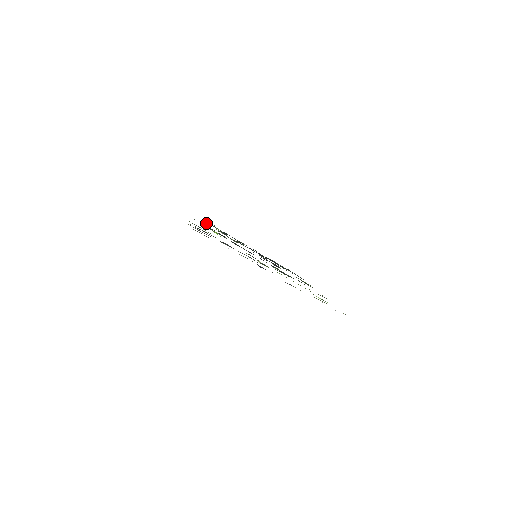
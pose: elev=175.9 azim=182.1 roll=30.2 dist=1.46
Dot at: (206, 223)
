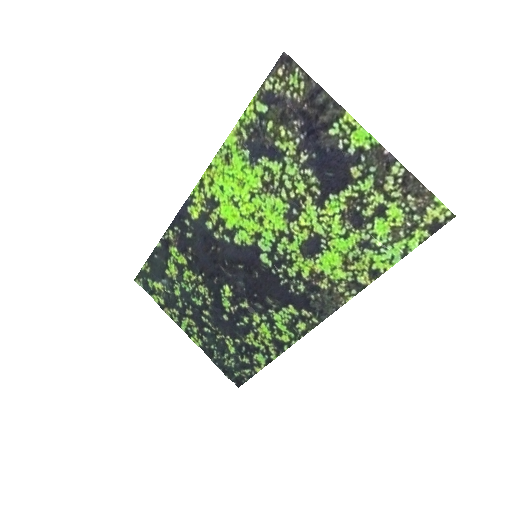
Dot at: (164, 253)
